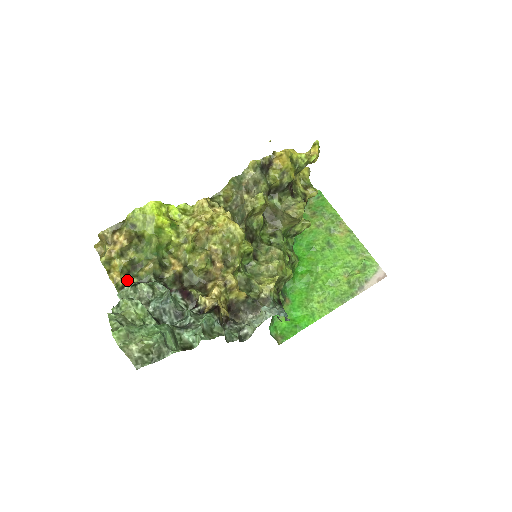
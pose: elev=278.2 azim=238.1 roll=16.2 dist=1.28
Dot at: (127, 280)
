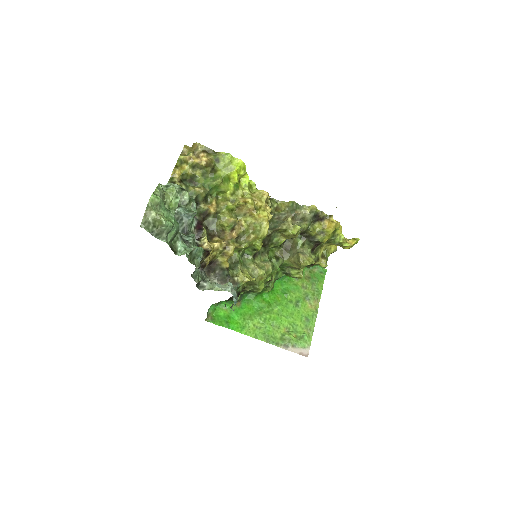
Dot at: (180, 182)
